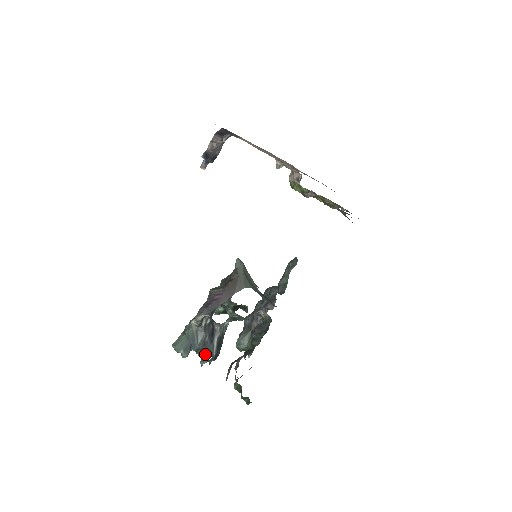
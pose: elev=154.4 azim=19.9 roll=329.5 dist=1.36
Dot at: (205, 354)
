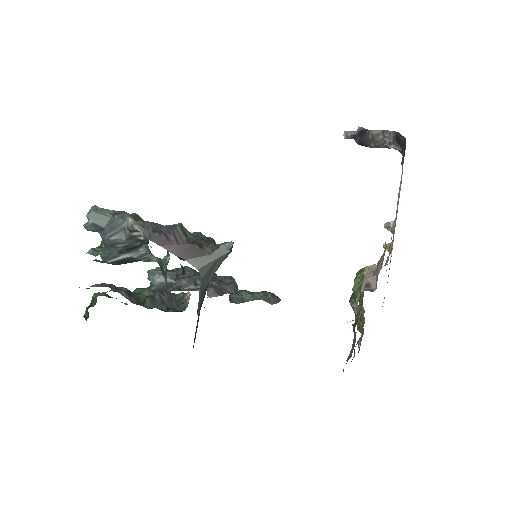
Dot at: (101, 251)
